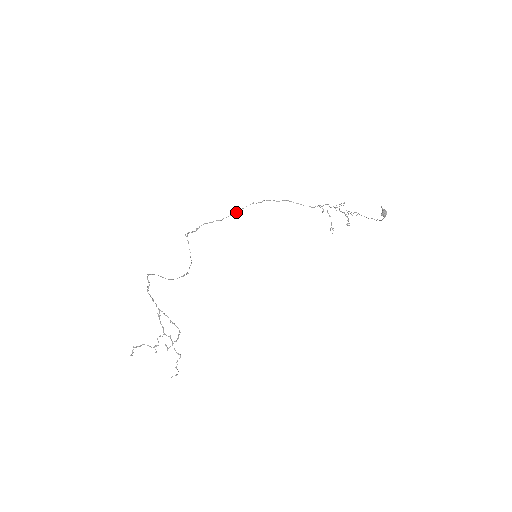
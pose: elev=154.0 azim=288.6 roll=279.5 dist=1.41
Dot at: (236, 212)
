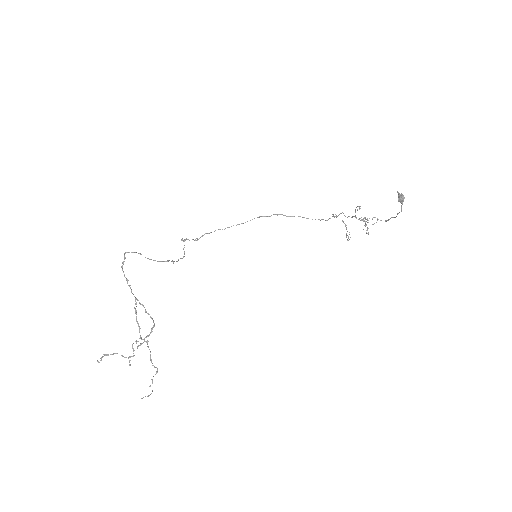
Dot at: (241, 223)
